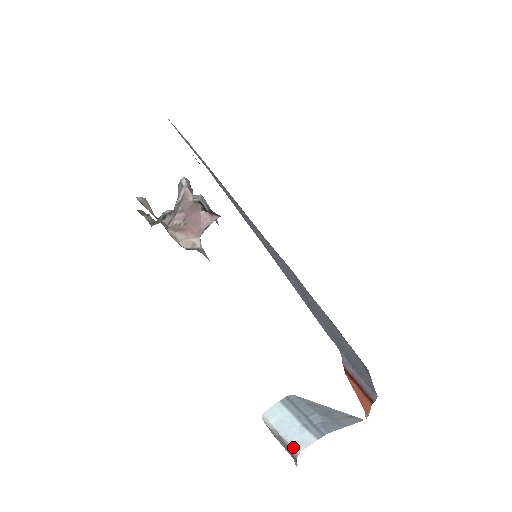
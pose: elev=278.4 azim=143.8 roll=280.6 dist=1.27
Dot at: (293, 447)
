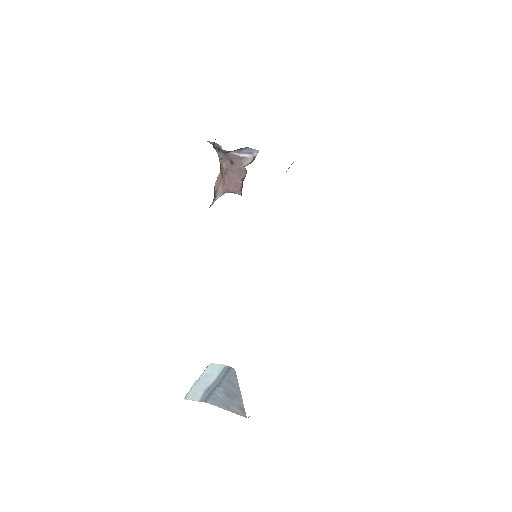
Dot at: (187, 393)
